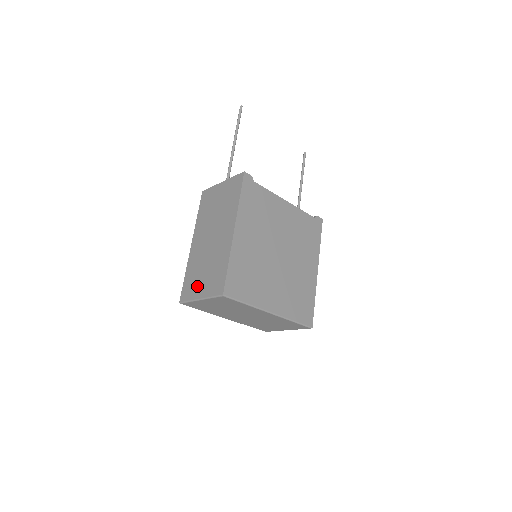
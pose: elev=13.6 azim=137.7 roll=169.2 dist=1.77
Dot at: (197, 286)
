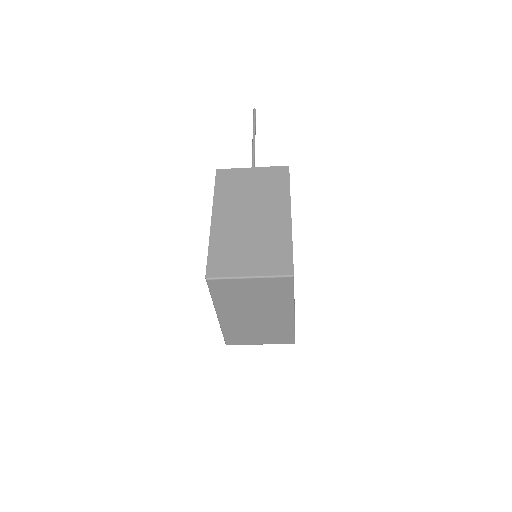
Dot at: (240, 263)
